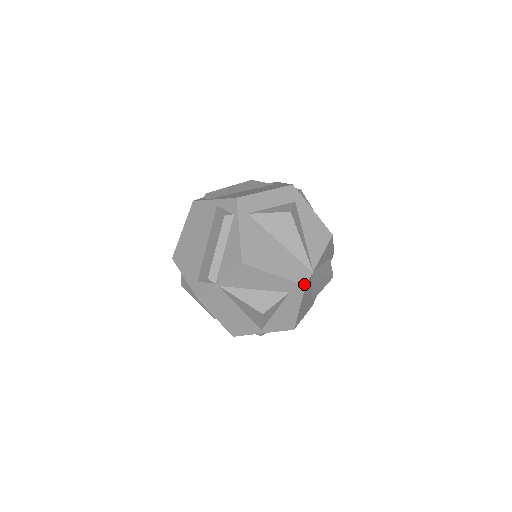
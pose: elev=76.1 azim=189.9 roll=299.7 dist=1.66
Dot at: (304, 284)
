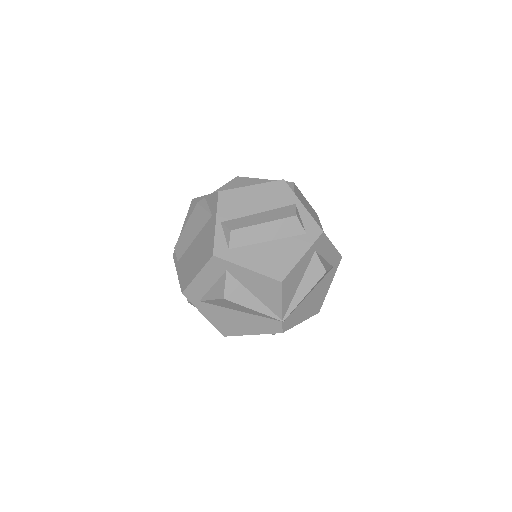
Dot at: occluded
